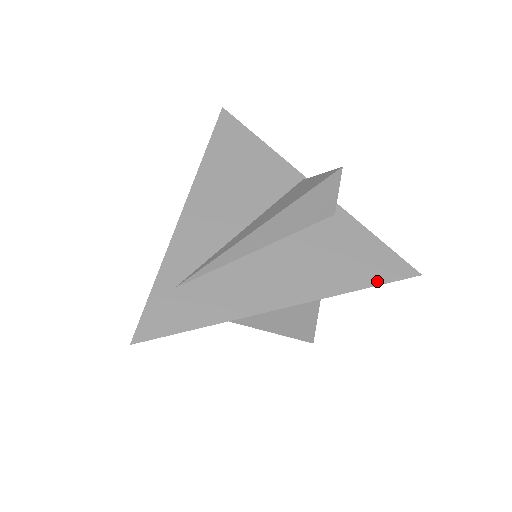
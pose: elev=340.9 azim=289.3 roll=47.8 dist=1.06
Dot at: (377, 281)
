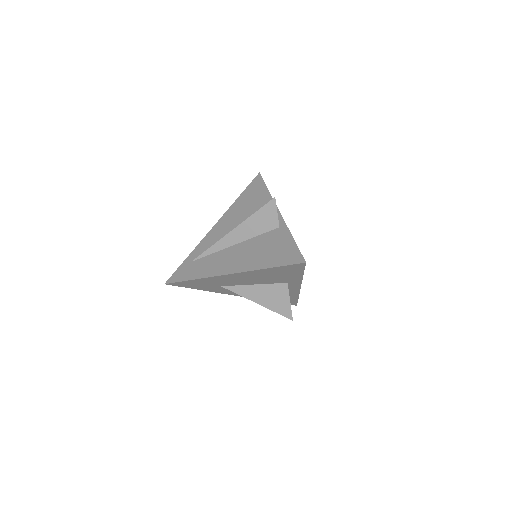
Dot at: (278, 264)
